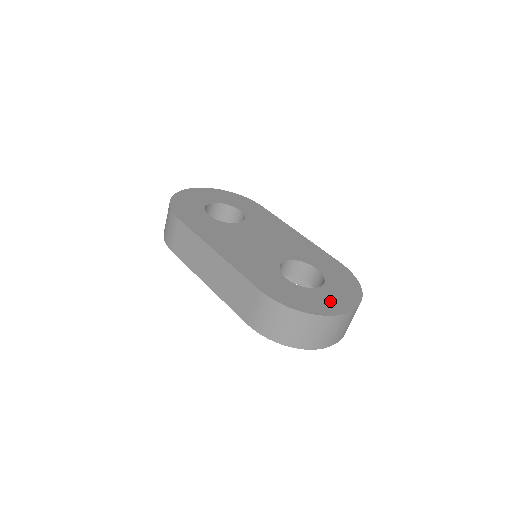
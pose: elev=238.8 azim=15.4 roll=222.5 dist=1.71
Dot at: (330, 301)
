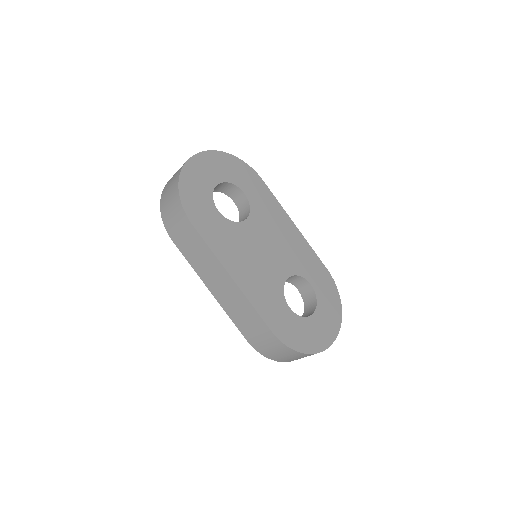
Dot at: (321, 332)
